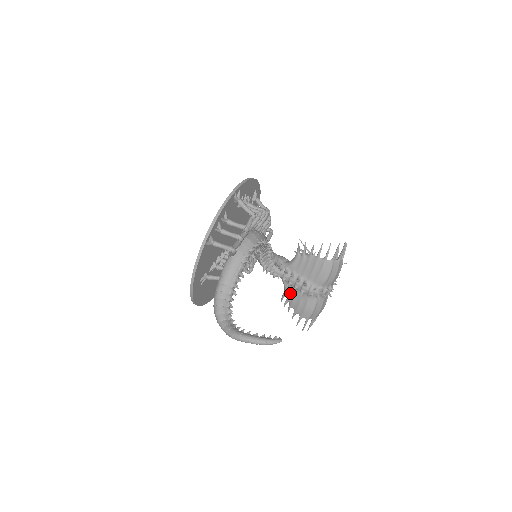
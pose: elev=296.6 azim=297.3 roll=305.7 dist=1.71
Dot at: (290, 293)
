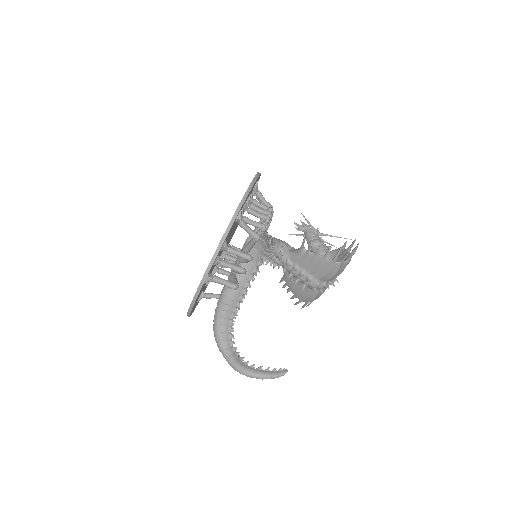
Dot at: (290, 281)
